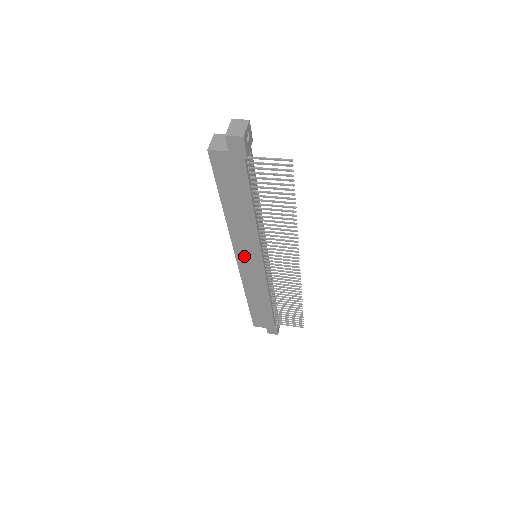
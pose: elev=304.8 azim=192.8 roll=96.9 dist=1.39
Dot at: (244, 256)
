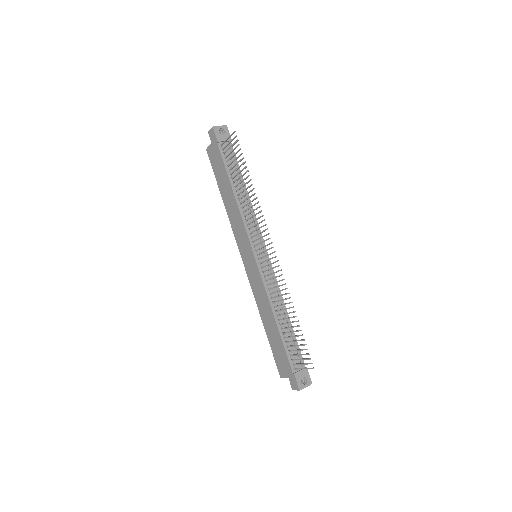
Dot at: (244, 252)
